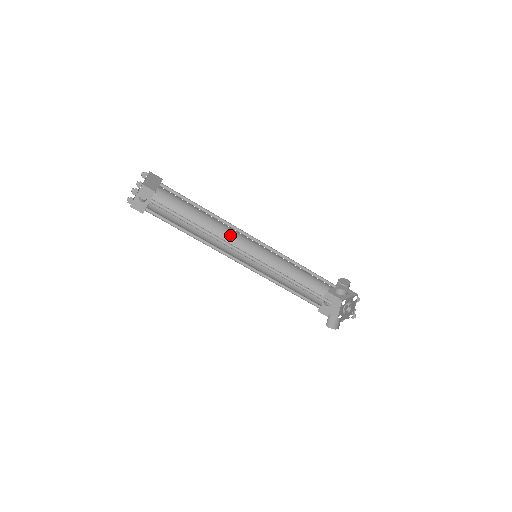
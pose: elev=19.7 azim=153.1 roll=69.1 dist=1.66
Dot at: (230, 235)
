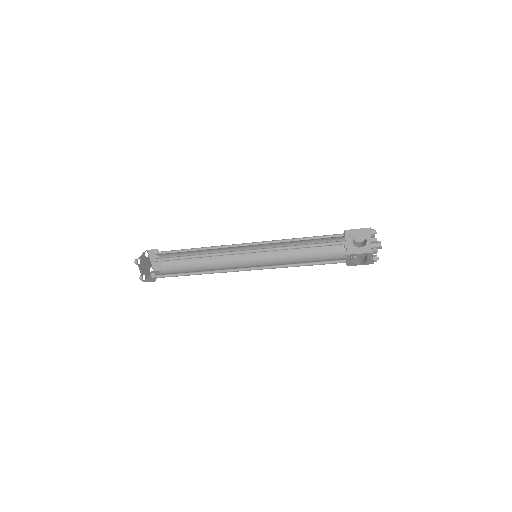
Dot at: (231, 260)
